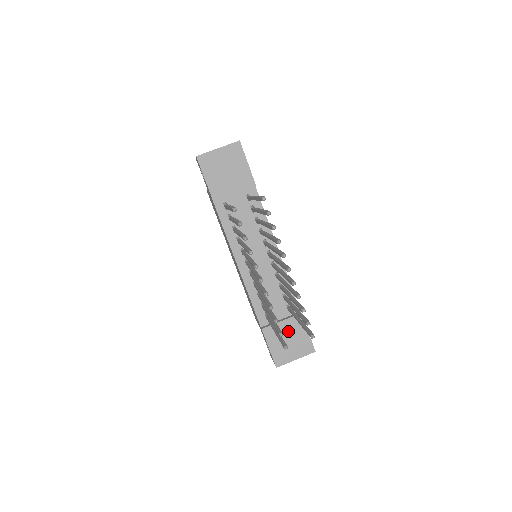
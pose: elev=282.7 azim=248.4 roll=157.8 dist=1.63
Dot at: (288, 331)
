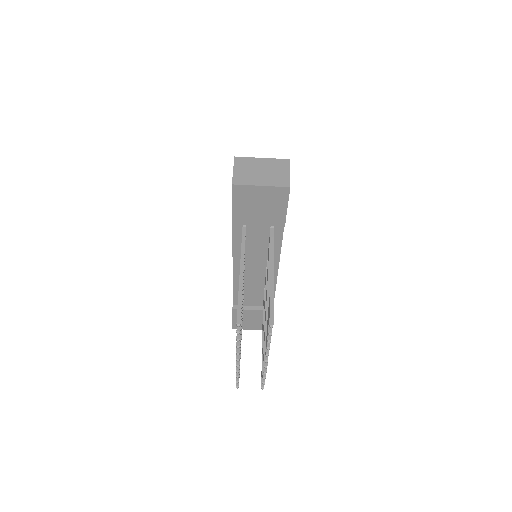
Dot at: (255, 316)
